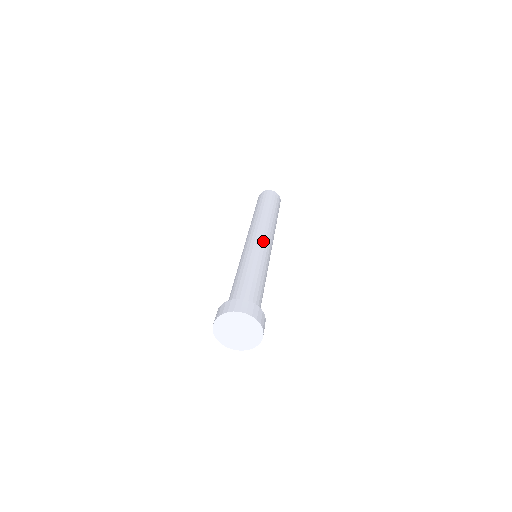
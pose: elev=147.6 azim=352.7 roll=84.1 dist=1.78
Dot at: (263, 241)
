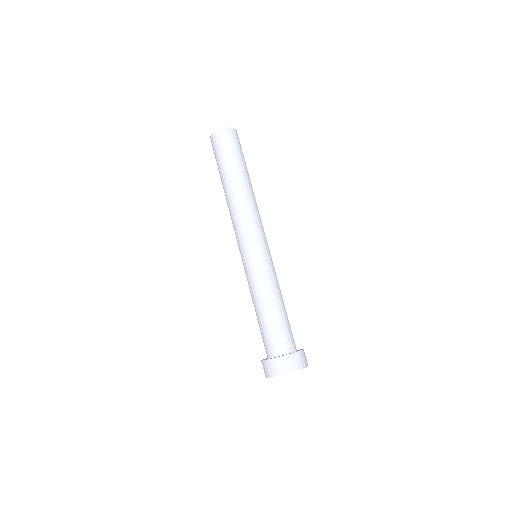
Dot at: (252, 245)
